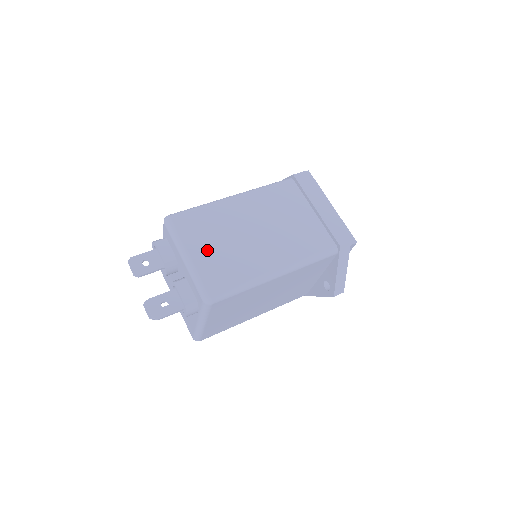
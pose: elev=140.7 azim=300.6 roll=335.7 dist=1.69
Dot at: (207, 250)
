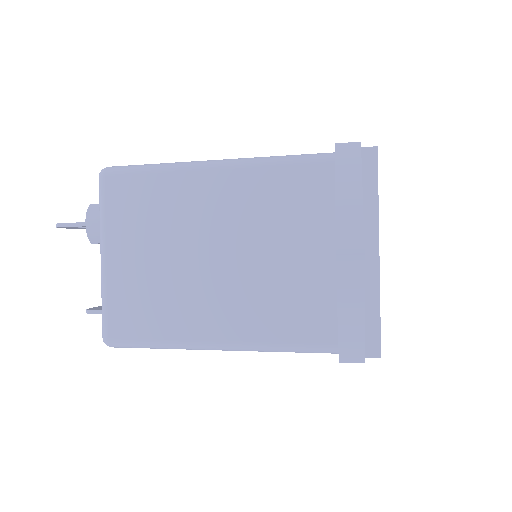
Dot at: occluded
